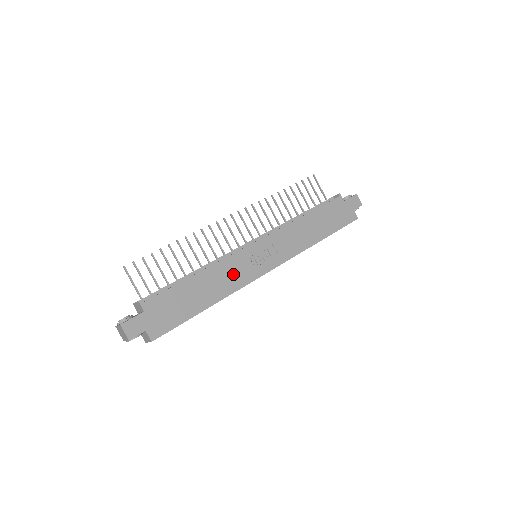
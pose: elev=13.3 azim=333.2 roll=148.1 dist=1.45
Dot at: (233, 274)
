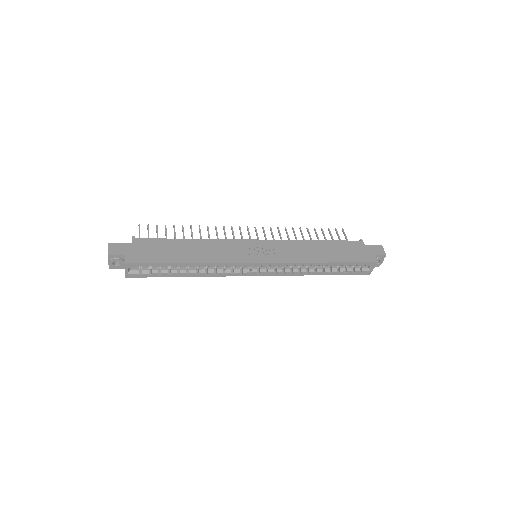
Dot at: (223, 251)
